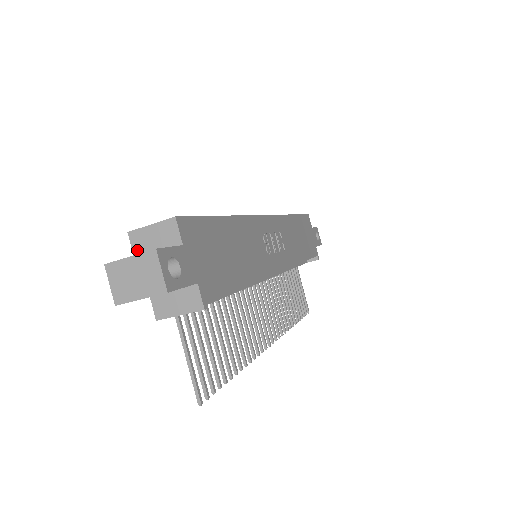
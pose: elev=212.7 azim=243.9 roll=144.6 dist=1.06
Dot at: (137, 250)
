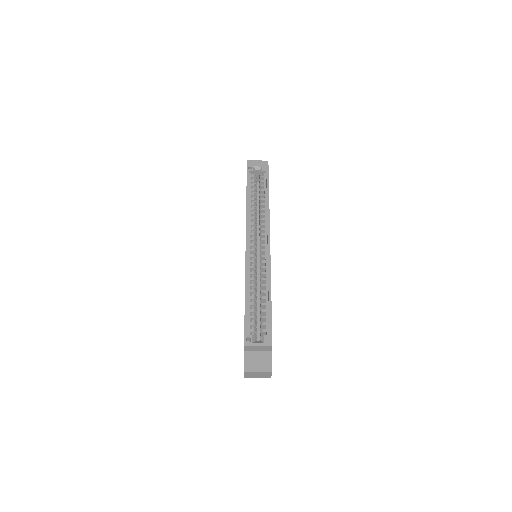
Dot at: (247, 349)
